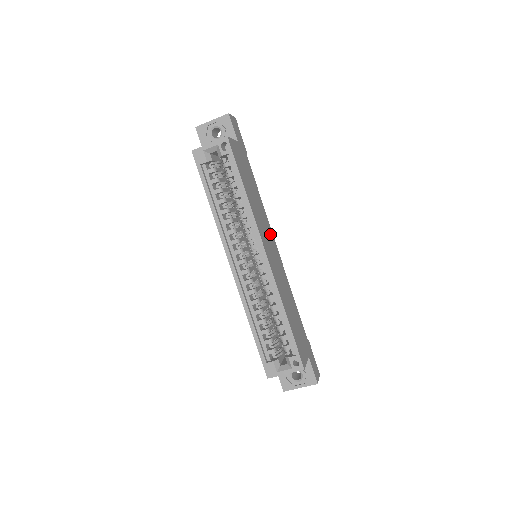
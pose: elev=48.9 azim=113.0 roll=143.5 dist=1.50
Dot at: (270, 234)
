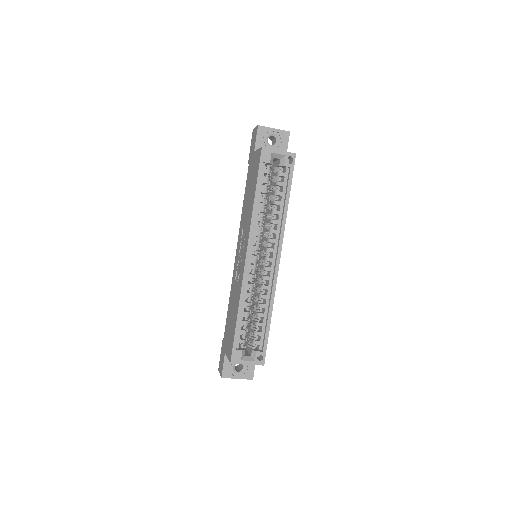
Dot at: occluded
